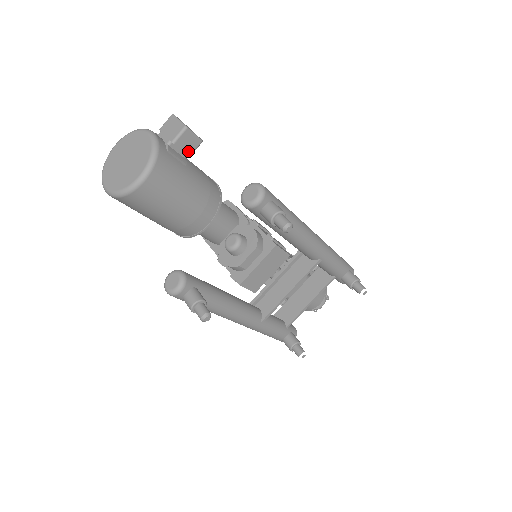
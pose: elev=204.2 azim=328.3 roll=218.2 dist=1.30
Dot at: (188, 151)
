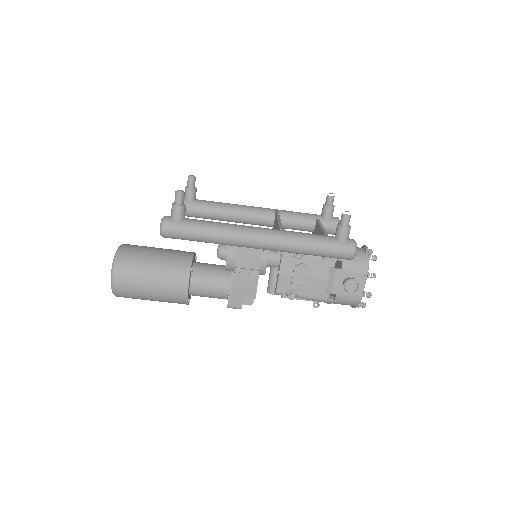
Dot at: occluded
